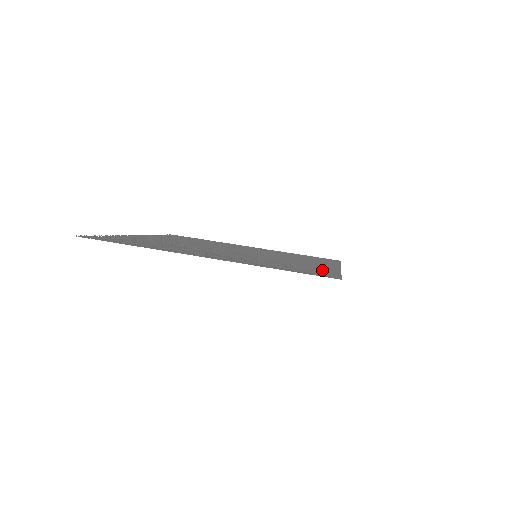
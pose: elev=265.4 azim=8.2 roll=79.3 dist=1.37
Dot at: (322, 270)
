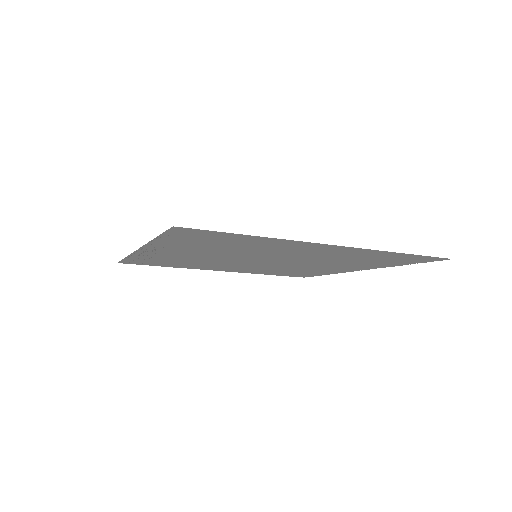
Dot at: (241, 239)
